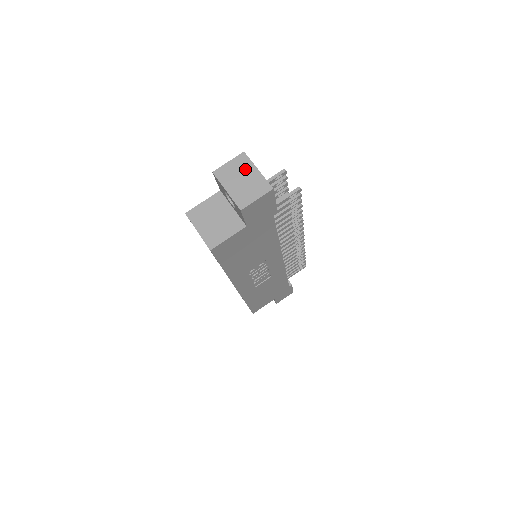
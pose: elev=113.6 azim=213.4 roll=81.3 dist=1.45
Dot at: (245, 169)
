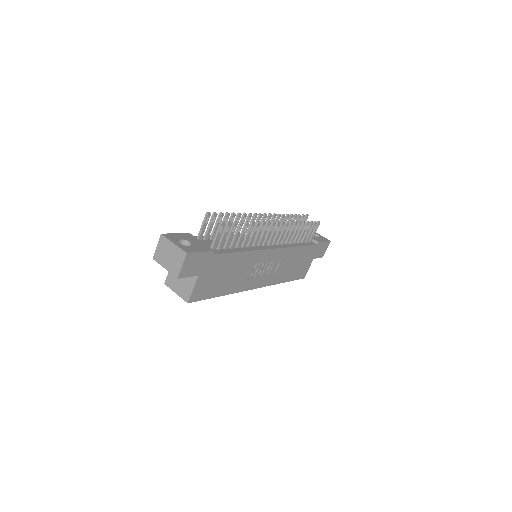
Dot at: (167, 247)
